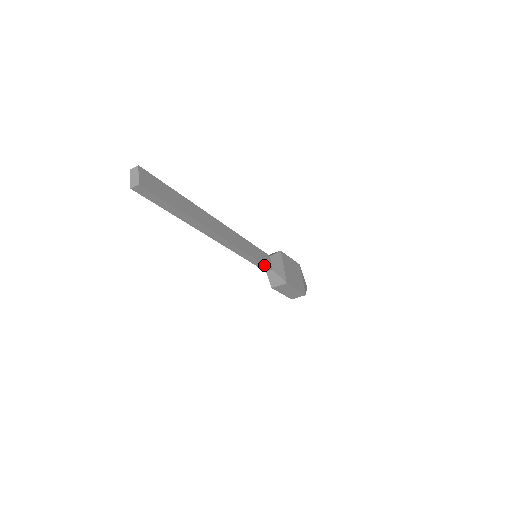
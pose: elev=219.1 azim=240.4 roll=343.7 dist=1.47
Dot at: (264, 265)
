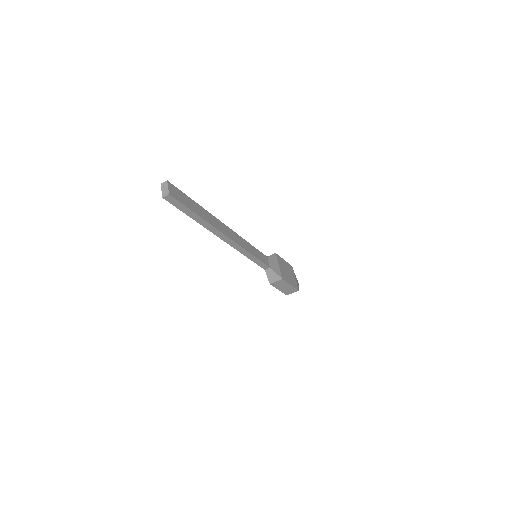
Dot at: (263, 263)
